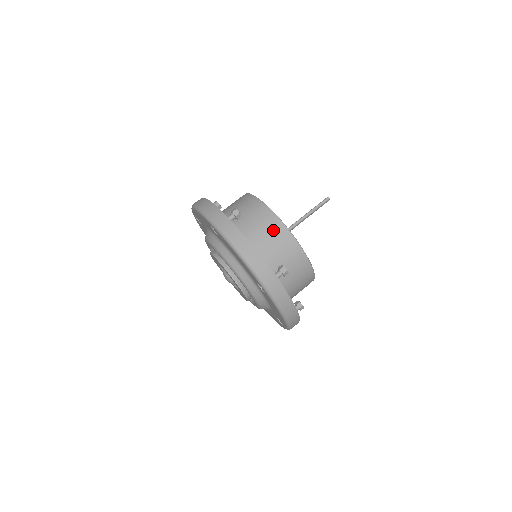
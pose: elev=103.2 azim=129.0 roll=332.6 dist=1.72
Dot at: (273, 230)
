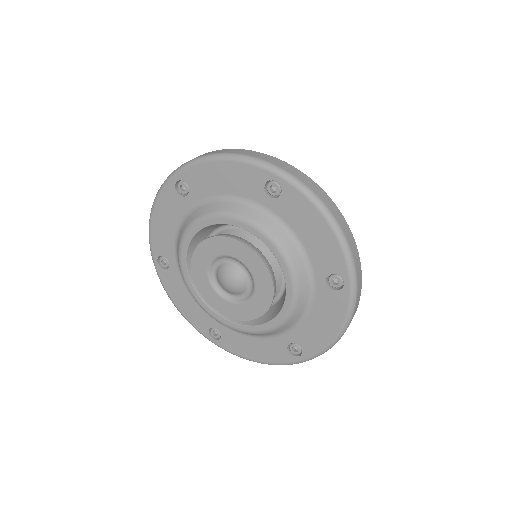
Dot at: occluded
